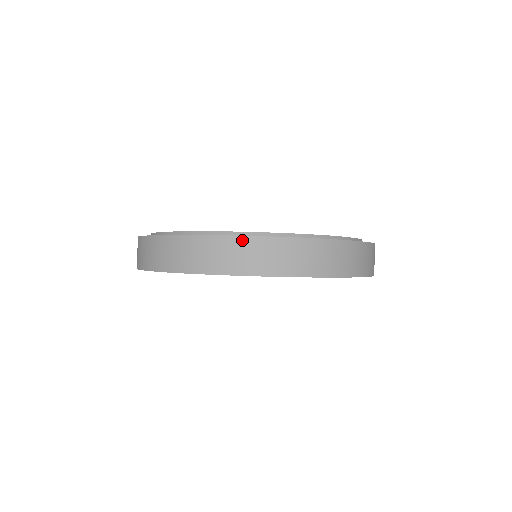
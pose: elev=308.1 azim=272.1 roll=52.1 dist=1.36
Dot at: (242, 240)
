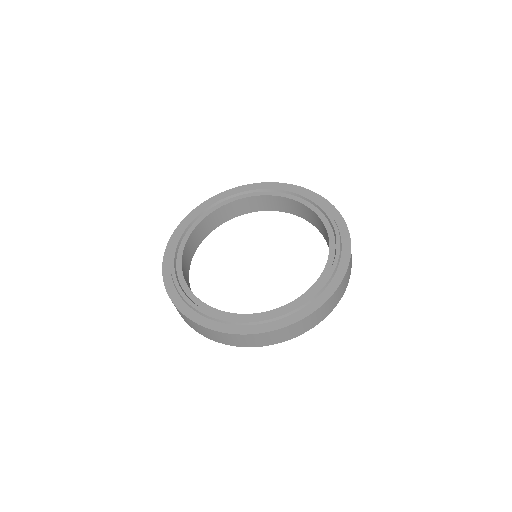
Dot at: (280, 331)
